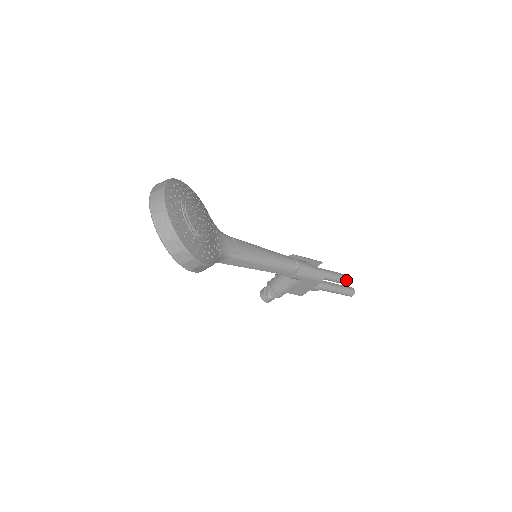
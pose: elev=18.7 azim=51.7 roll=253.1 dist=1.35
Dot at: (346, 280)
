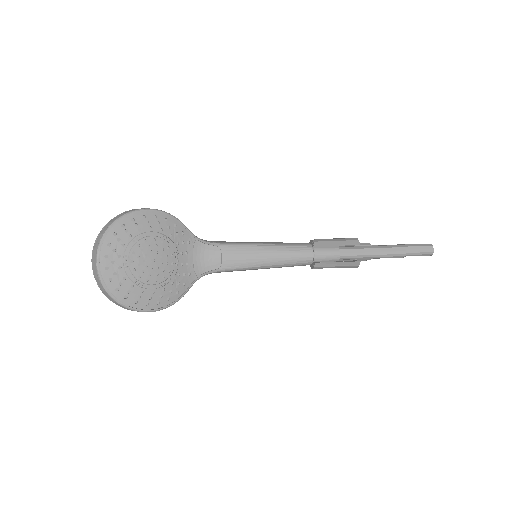
Dot at: (404, 255)
